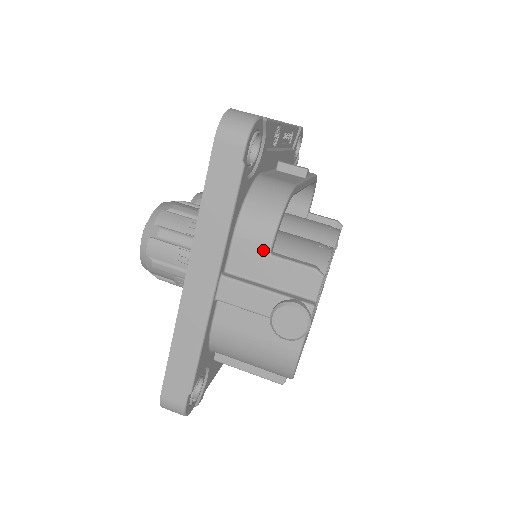
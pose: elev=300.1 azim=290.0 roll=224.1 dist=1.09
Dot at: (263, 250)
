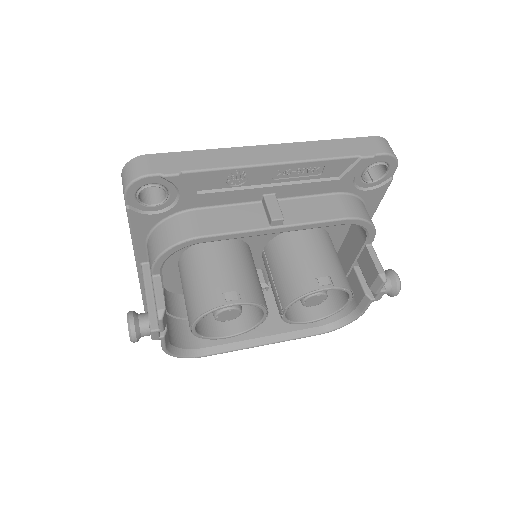
Dot at: occluded
